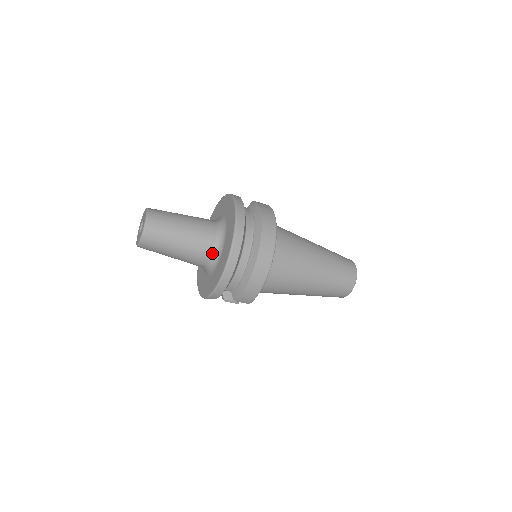
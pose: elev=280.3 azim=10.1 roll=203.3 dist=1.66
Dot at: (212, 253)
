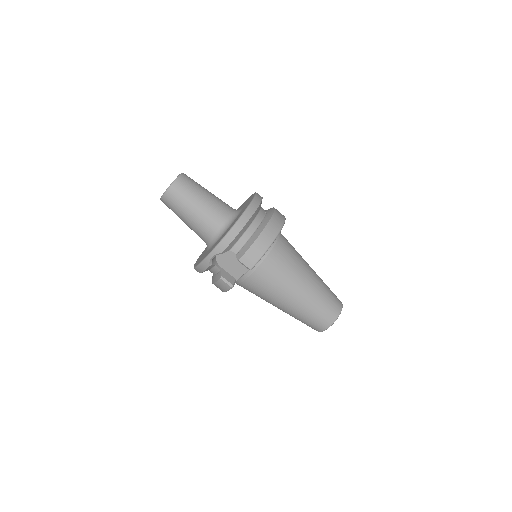
Dot at: (227, 218)
